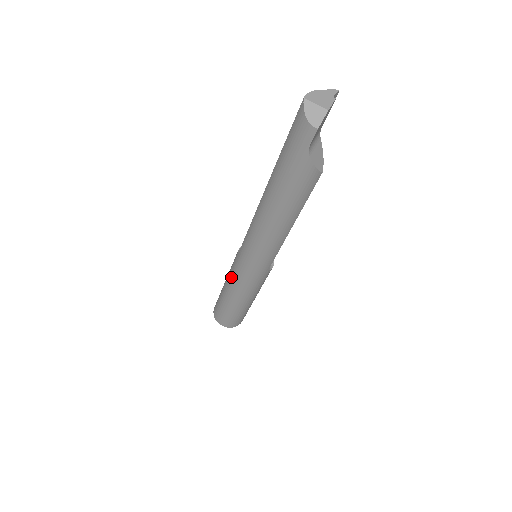
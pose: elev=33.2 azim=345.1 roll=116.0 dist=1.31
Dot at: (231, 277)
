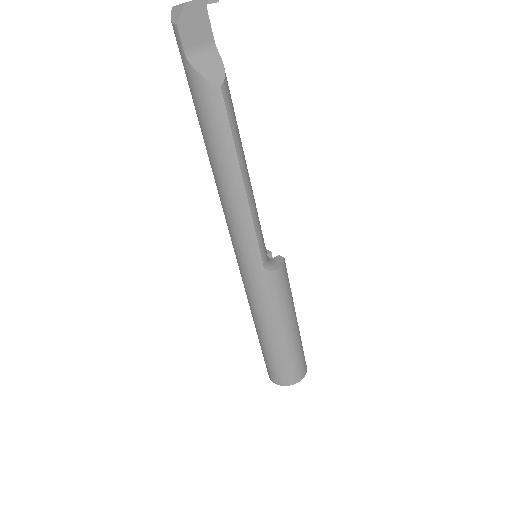
Dot at: occluded
